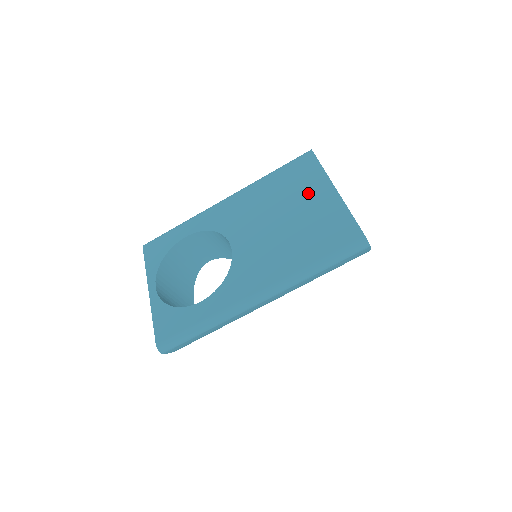
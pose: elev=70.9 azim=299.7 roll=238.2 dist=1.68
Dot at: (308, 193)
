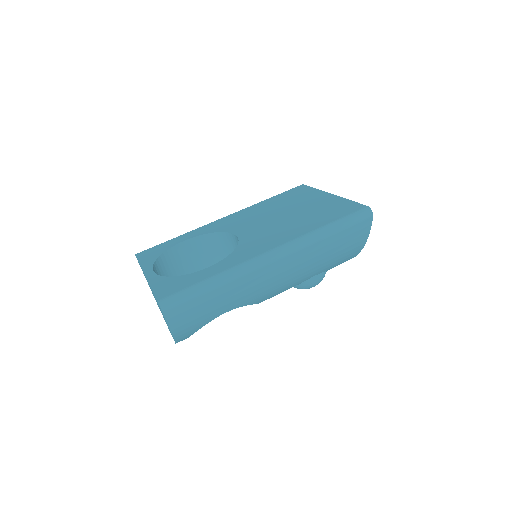
Dot at: (306, 200)
